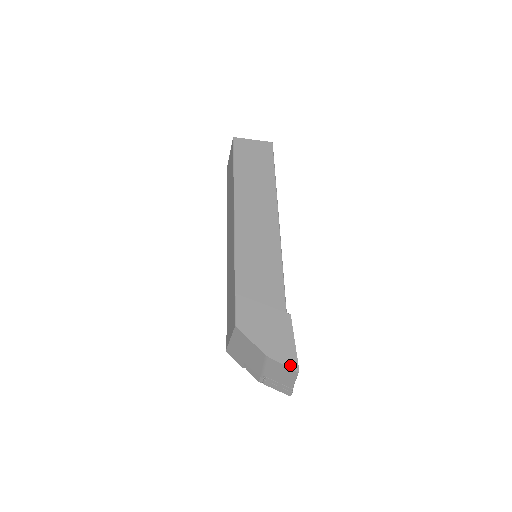
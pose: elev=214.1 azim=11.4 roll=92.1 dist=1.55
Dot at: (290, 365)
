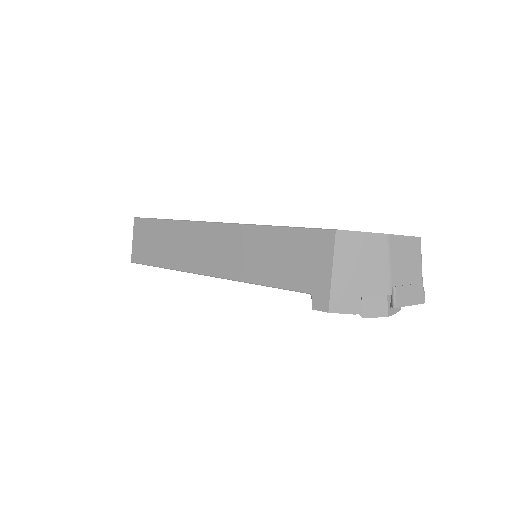
Dot at: (409, 236)
